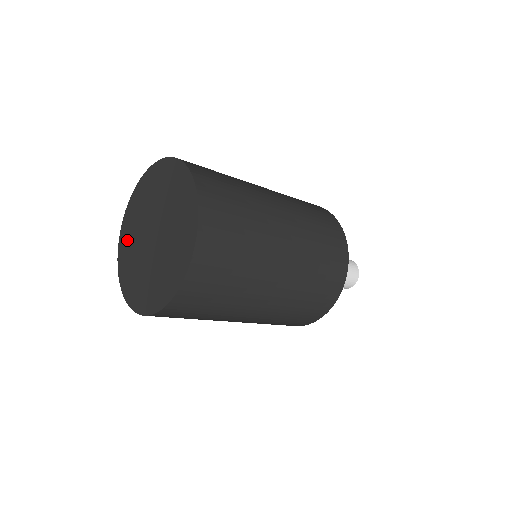
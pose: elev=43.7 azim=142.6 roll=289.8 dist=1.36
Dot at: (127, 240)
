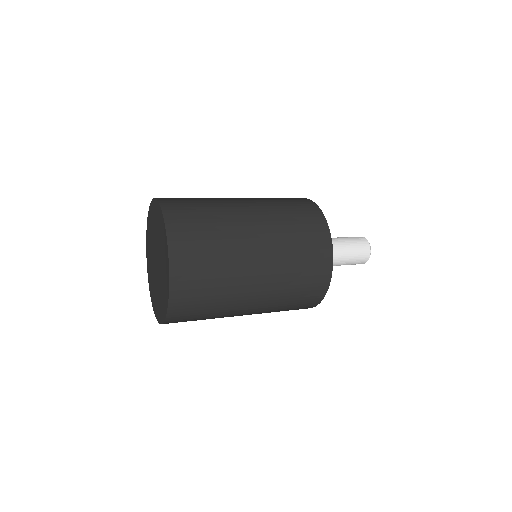
Dot at: (149, 240)
